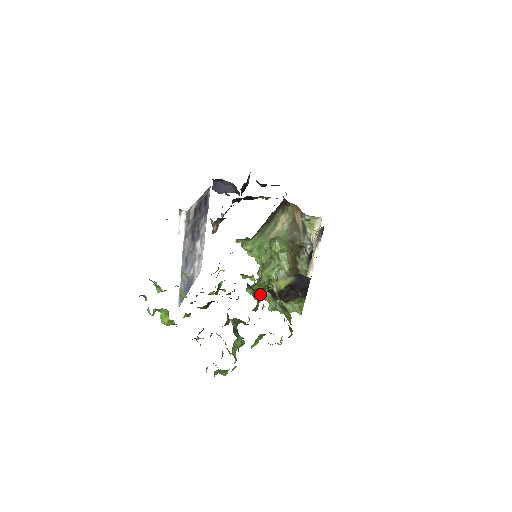
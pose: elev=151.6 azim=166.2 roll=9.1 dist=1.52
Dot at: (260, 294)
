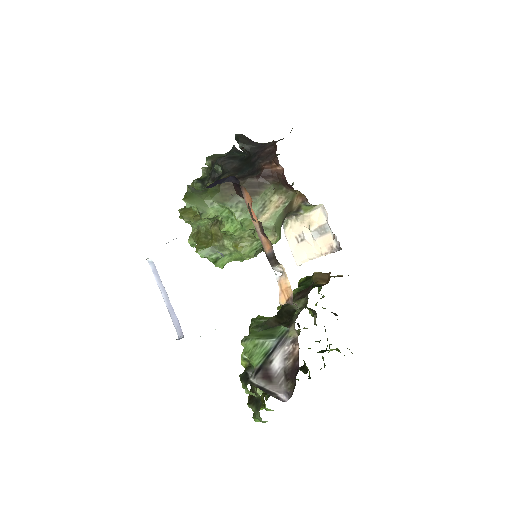
Dot at: occluded
